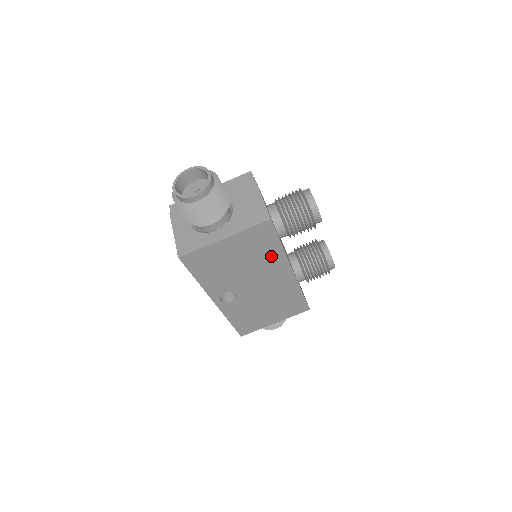
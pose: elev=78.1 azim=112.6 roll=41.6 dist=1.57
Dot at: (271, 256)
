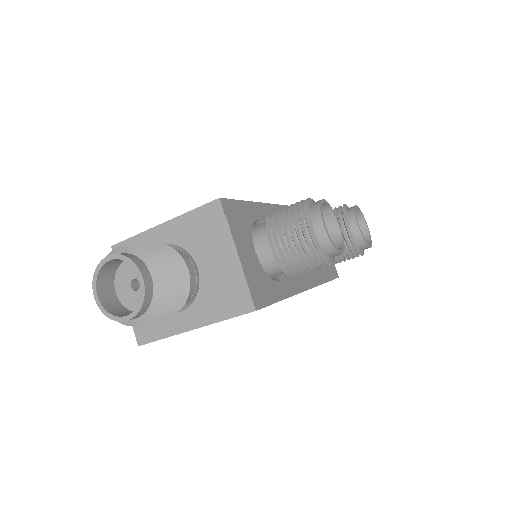
Dot at: occluded
